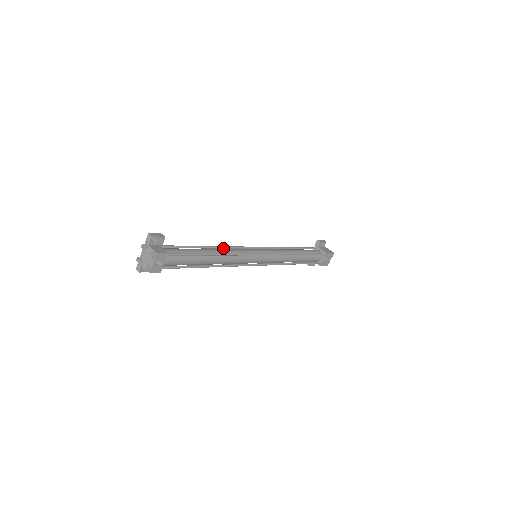
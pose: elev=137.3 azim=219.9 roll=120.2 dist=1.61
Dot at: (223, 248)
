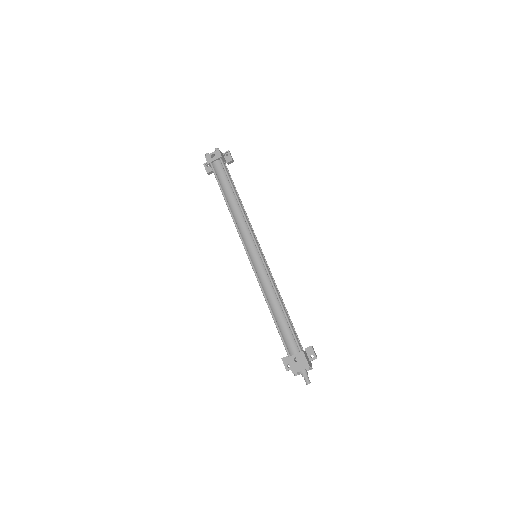
Dot at: occluded
